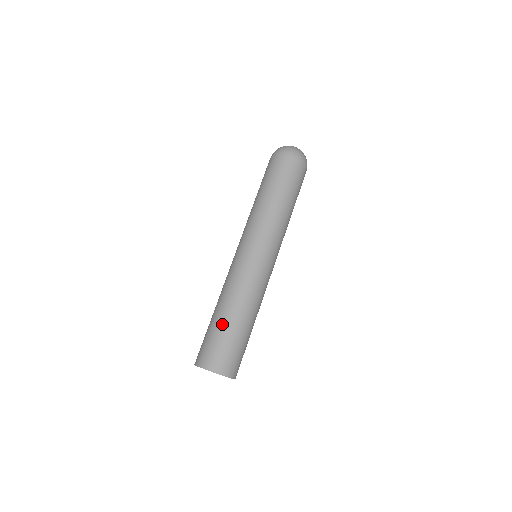
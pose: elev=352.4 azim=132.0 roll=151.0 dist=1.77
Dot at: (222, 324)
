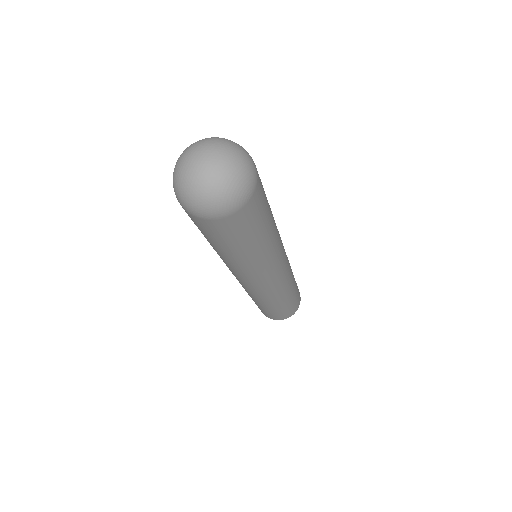
Dot at: (267, 310)
